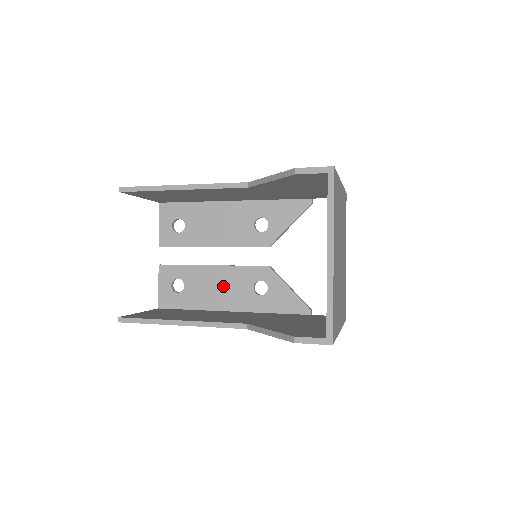
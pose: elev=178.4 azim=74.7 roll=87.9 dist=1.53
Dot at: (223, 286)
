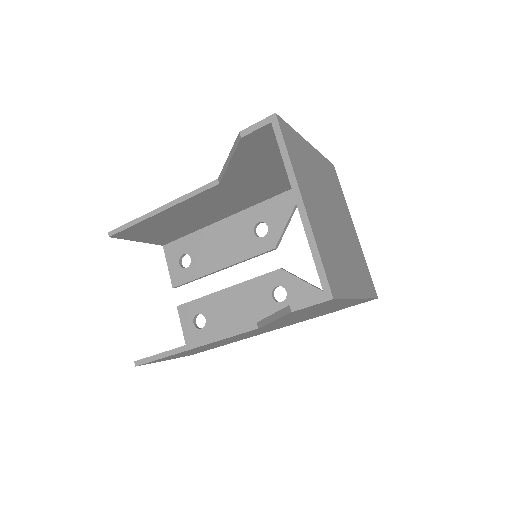
Dot at: (242, 306)
